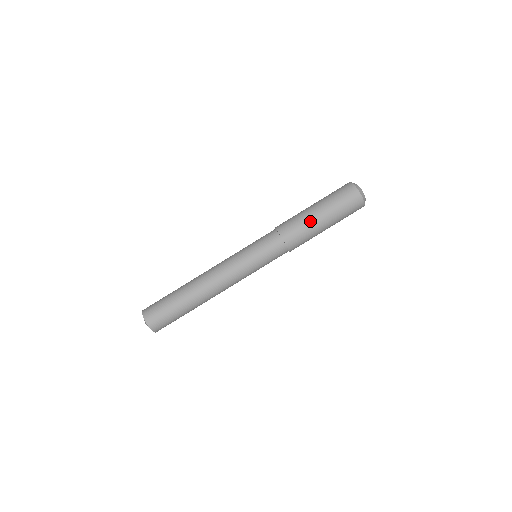
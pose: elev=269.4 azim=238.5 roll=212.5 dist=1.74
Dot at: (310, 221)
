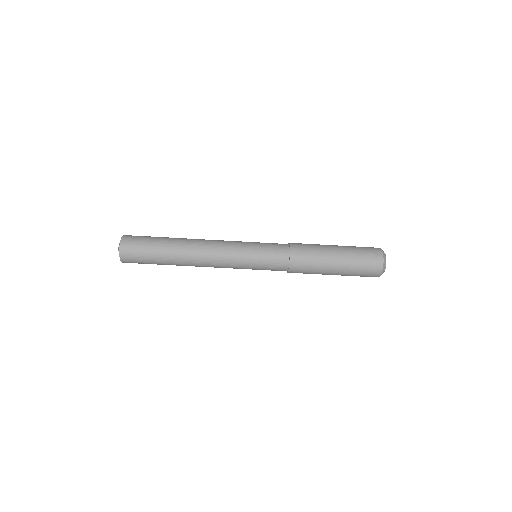
Dot at: (323, 270)
